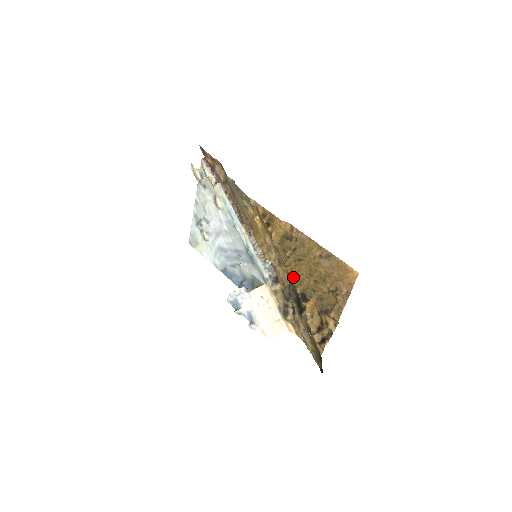
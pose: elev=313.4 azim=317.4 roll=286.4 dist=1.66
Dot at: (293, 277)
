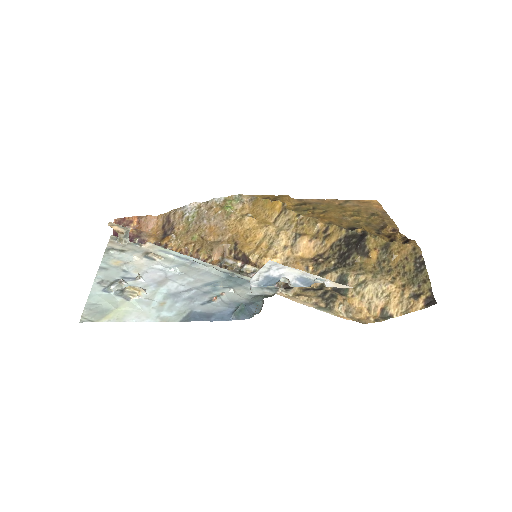
Dot at: (329, 223)
